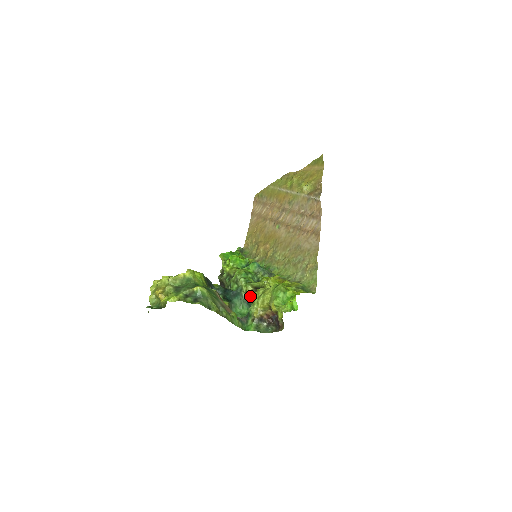
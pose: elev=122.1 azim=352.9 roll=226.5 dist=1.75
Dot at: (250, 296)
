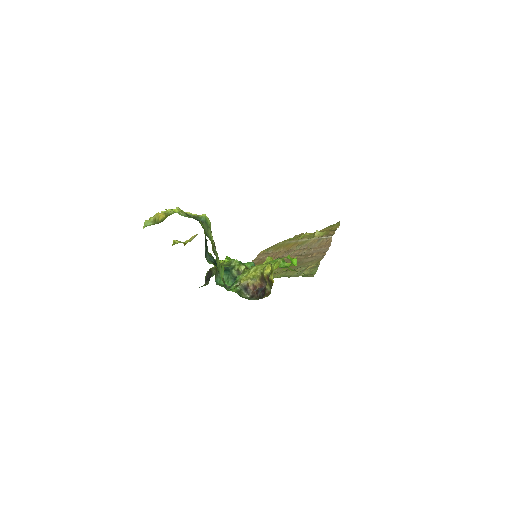
Dot at: occluded
